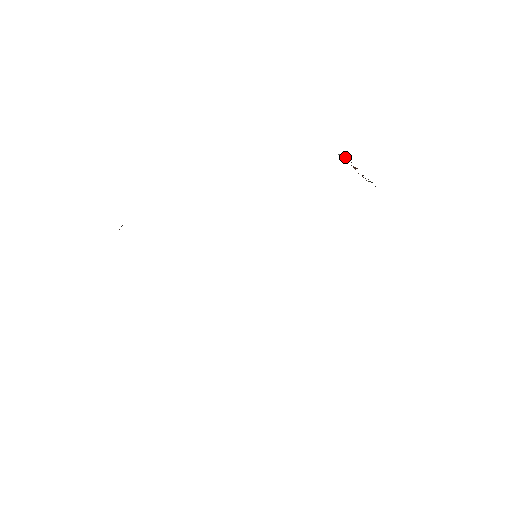
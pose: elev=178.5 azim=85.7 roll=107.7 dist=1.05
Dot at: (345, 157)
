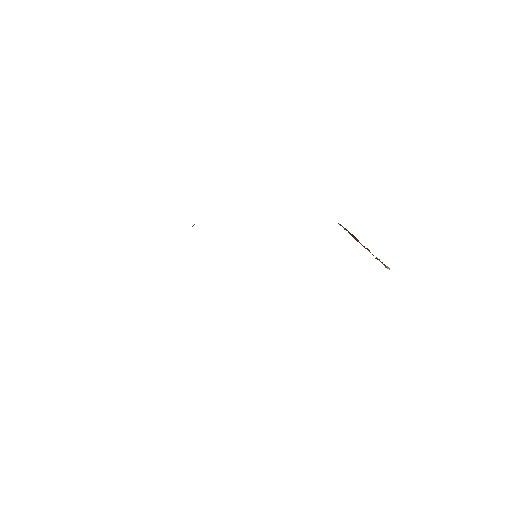
Dot at: (389, 269)
